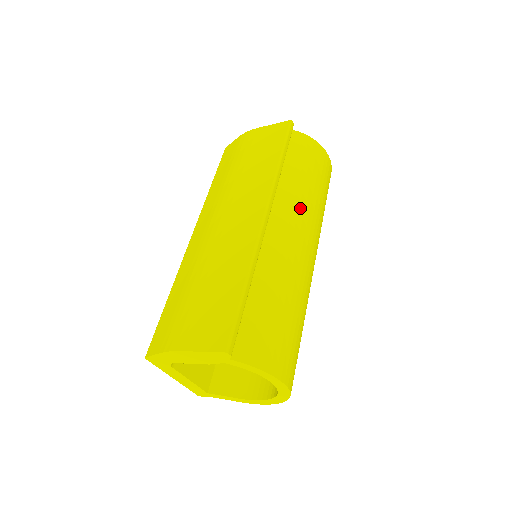
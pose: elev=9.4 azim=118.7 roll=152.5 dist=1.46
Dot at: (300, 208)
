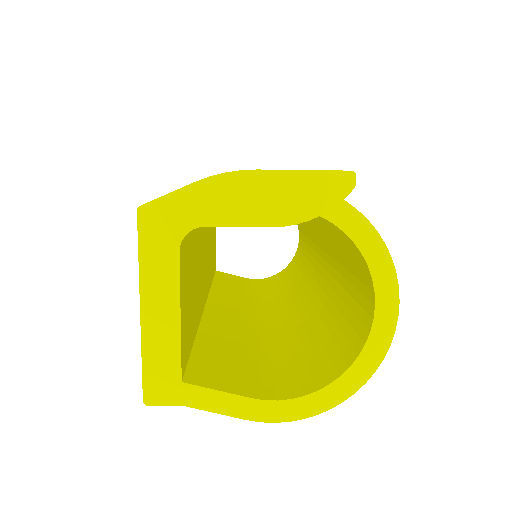
Dot at: occluded
